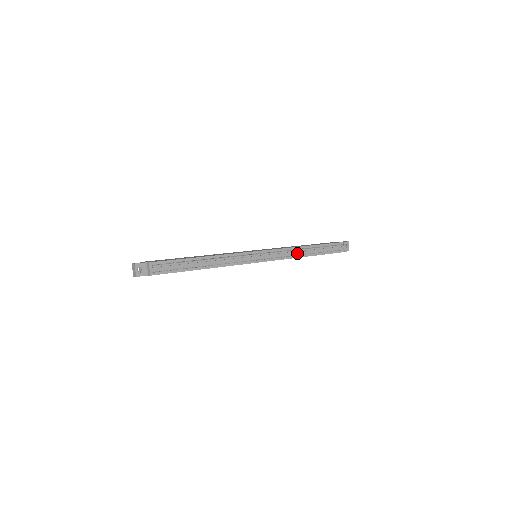
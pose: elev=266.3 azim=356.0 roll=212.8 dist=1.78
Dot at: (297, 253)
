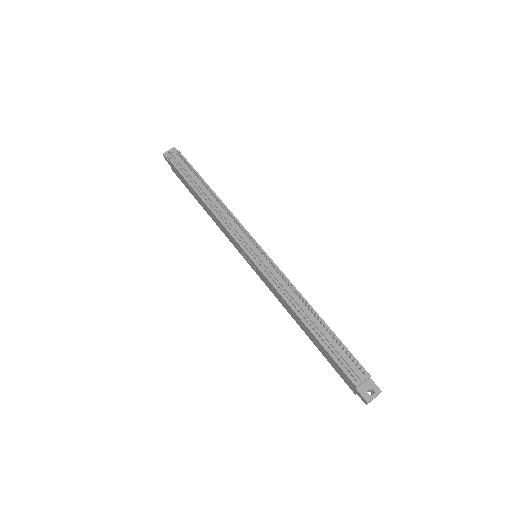
Dot at: (294, 300)
